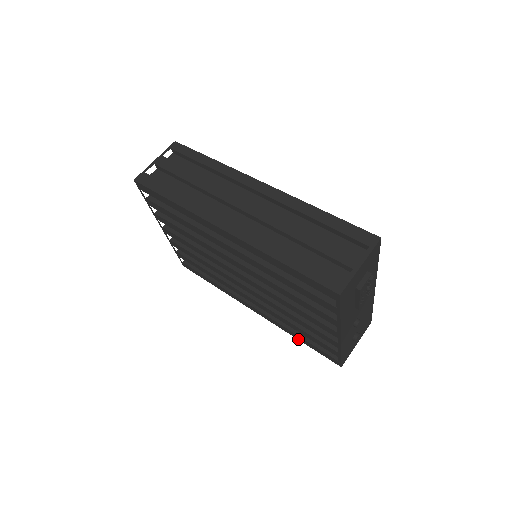
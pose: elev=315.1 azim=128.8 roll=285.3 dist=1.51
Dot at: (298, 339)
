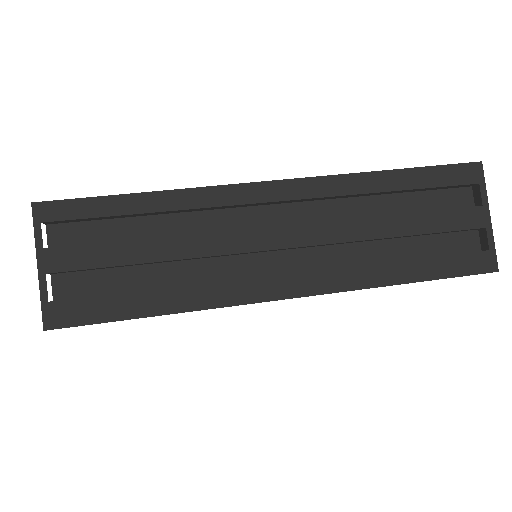
Dot at: occluded
